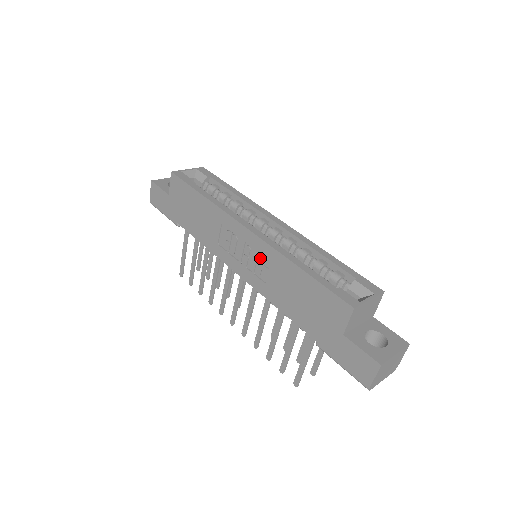
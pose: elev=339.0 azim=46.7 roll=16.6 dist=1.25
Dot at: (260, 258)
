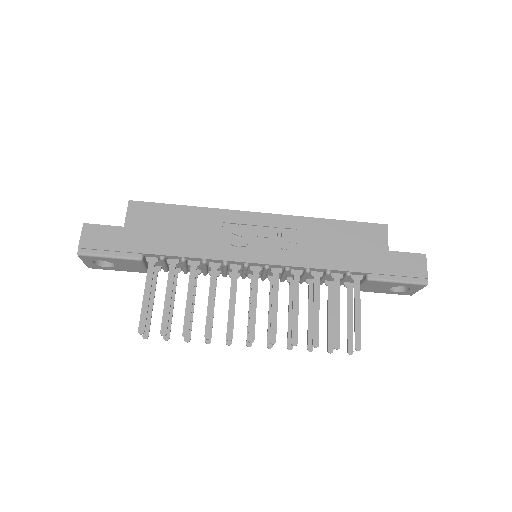
Dot at: (284, 232)
